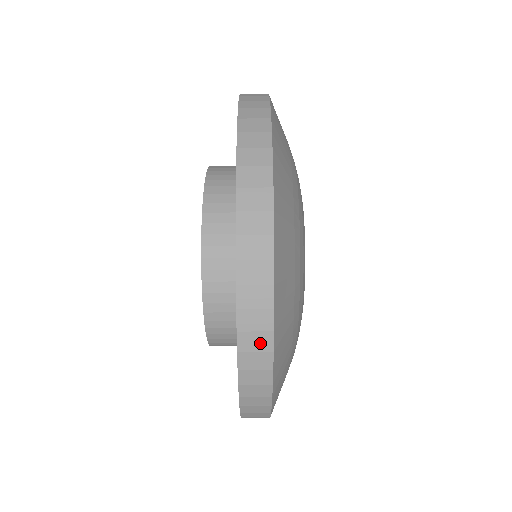
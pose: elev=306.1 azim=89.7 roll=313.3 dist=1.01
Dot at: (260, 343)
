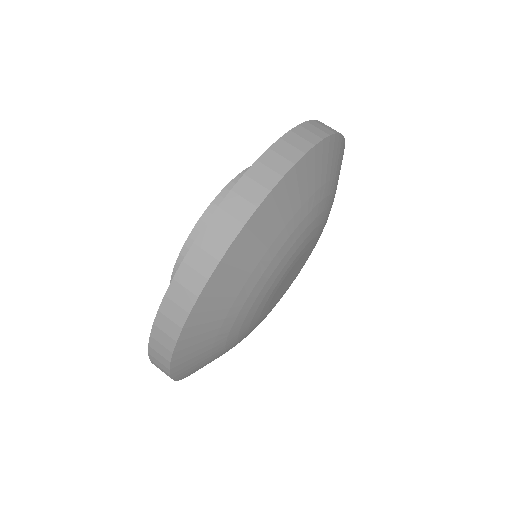
Dot at: (215, 246)
